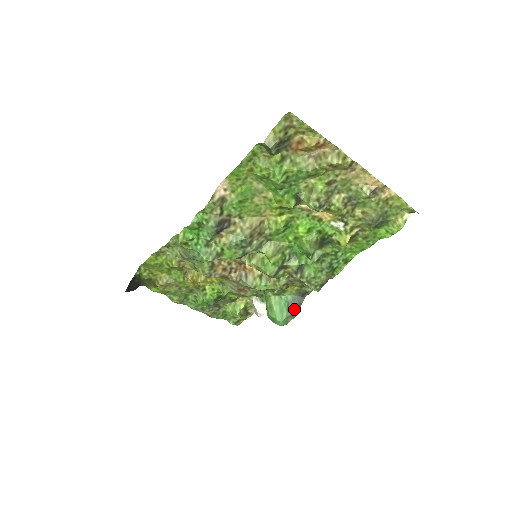
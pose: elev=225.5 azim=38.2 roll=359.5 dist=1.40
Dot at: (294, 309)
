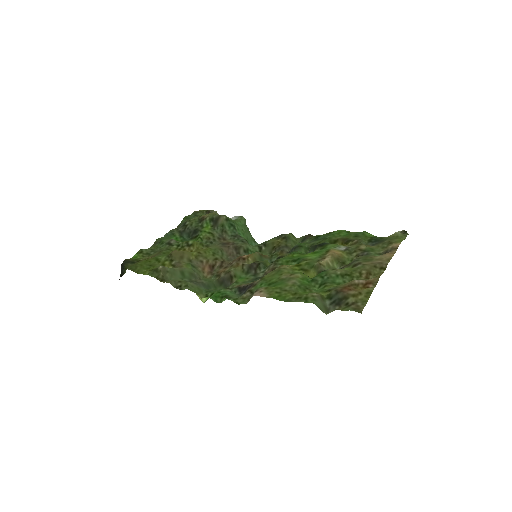
Dot at: occluded
